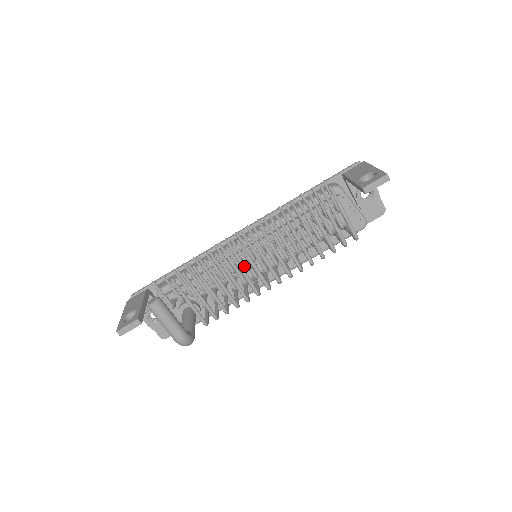
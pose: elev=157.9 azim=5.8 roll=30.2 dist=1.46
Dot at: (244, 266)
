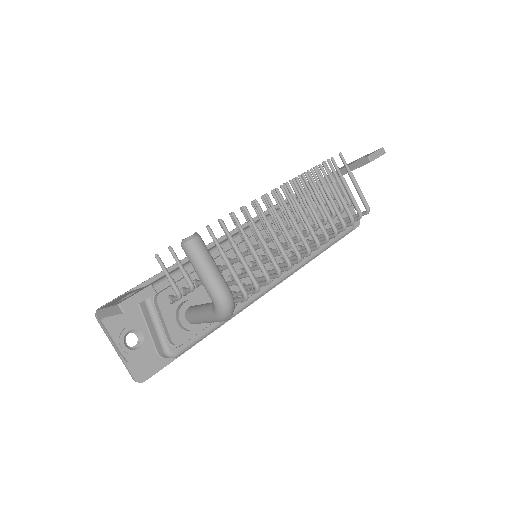
Dot at: occluded
